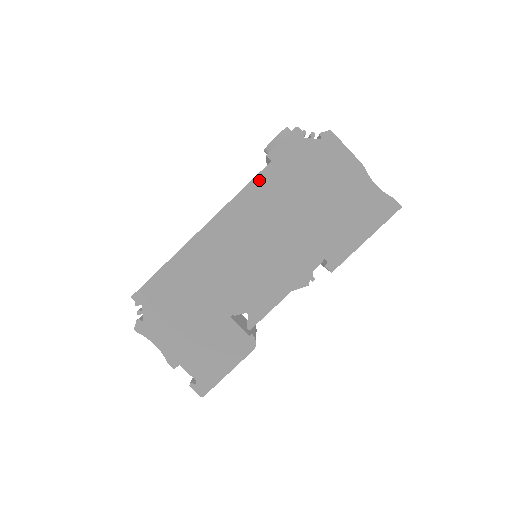
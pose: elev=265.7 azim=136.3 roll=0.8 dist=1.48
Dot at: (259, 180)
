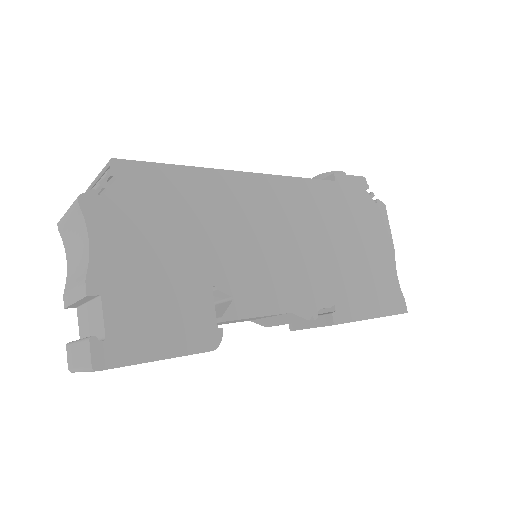
Dot at: (318, 185)
